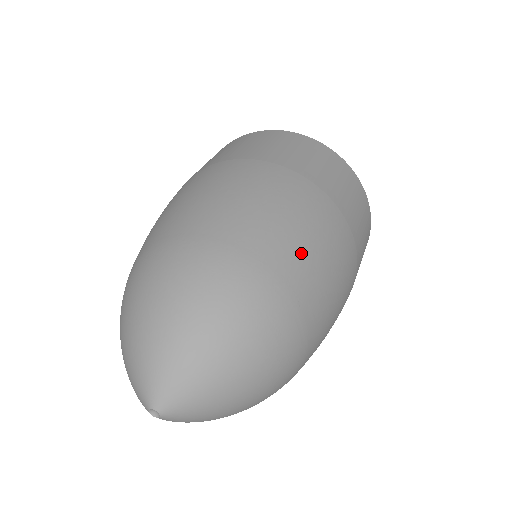
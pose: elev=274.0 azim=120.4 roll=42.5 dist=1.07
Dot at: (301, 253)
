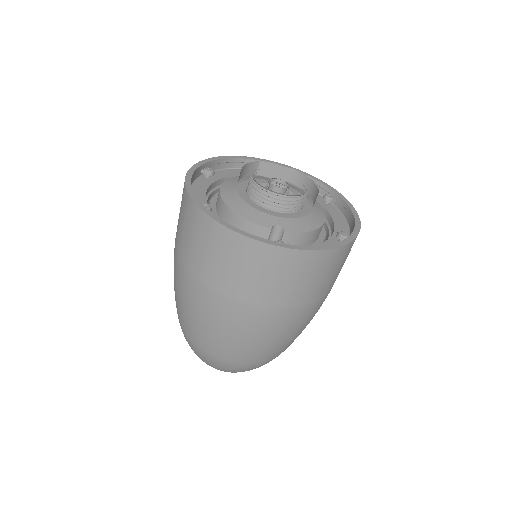
Dot at: (270, 349)
